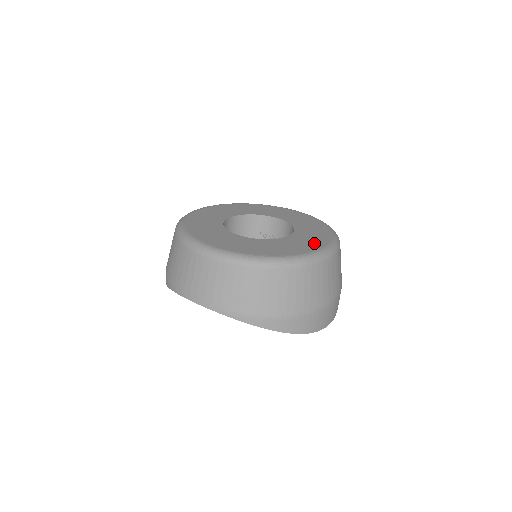
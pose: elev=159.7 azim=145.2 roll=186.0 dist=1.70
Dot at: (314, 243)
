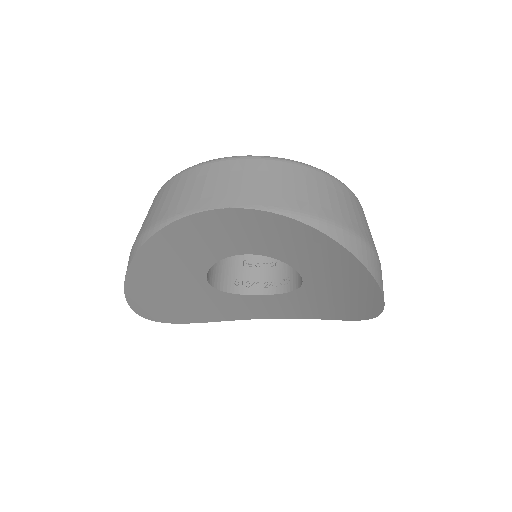
Dot at: occluded
